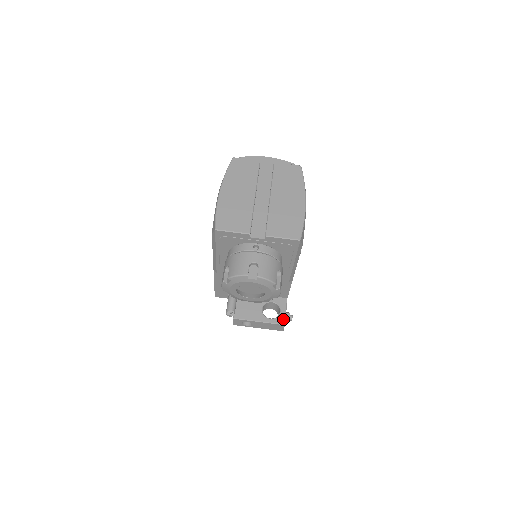
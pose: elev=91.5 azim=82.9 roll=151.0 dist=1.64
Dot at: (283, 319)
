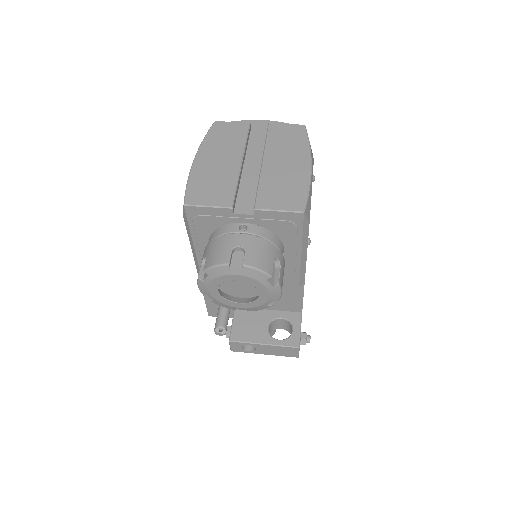
Dot at: (296, 340)
